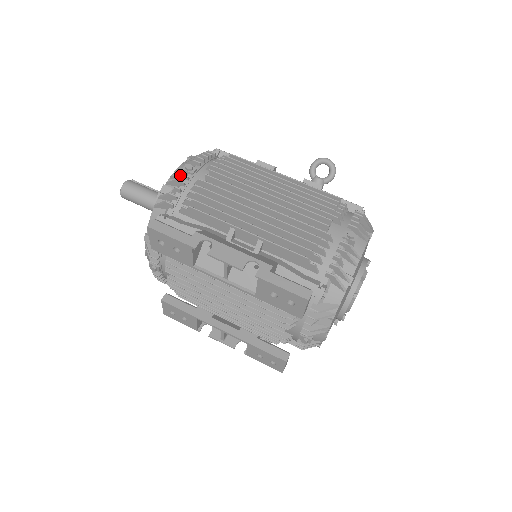
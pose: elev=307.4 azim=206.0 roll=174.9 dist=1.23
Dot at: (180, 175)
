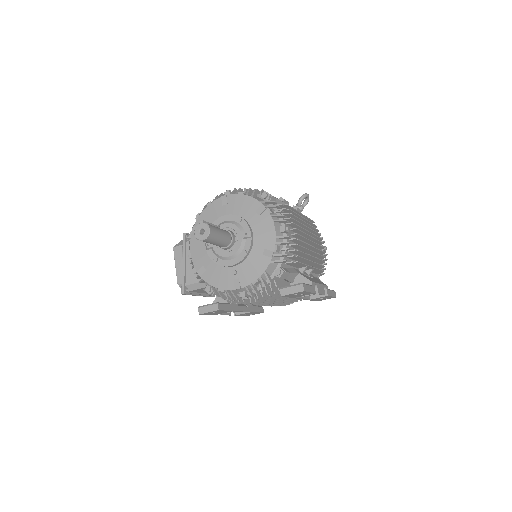
Dot at: (287, 237)
